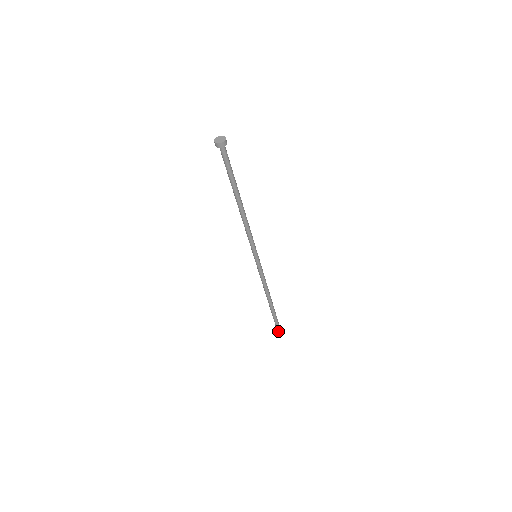
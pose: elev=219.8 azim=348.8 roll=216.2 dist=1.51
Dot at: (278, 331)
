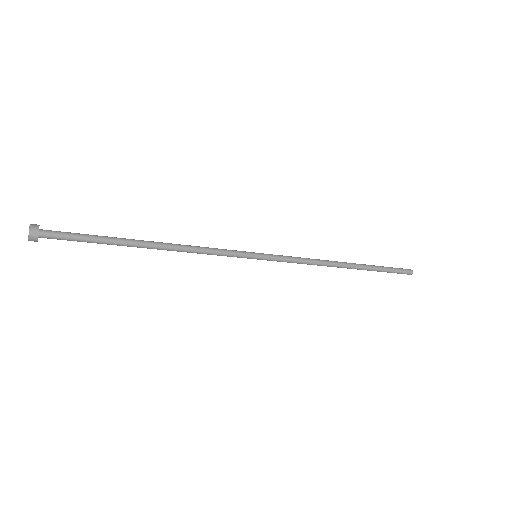
Dot at: (407, 274)
